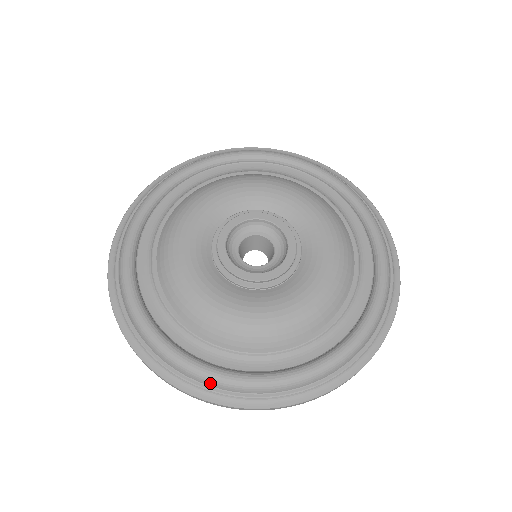
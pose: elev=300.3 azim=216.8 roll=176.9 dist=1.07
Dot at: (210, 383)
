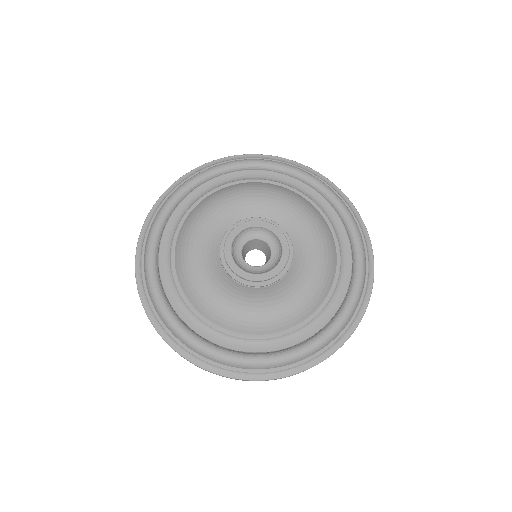
Dot at: (149, 292)
